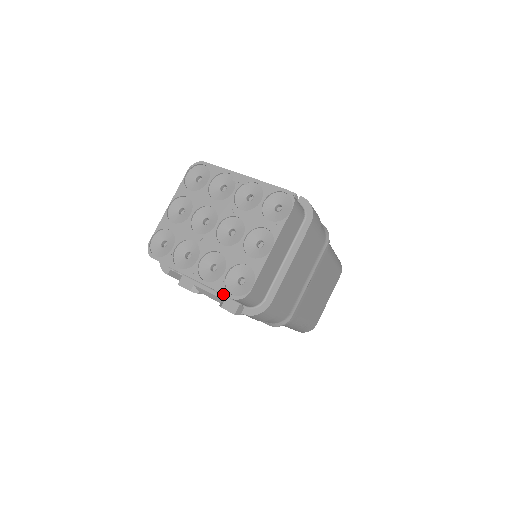
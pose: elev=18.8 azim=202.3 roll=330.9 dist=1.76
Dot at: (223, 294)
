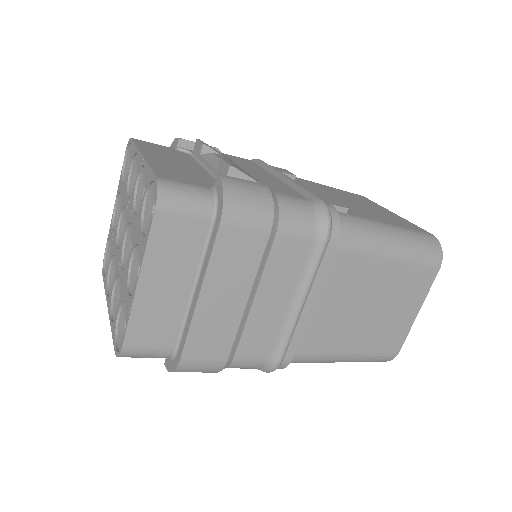
Dot at: (113, 343)
